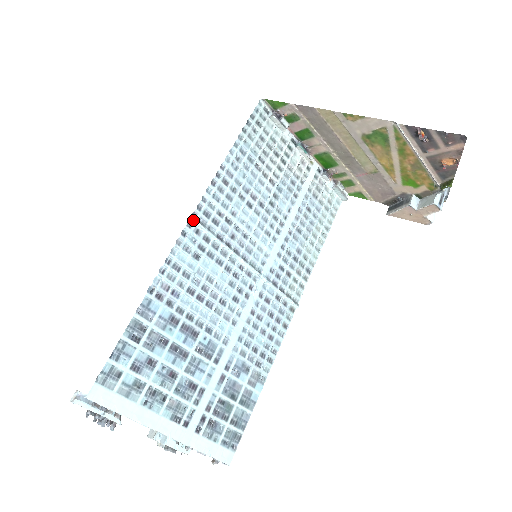
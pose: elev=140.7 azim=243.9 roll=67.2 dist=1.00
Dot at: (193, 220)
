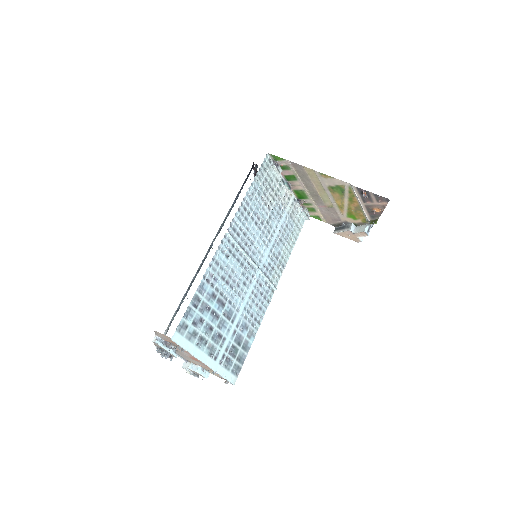
Dot at: (228, 234)
